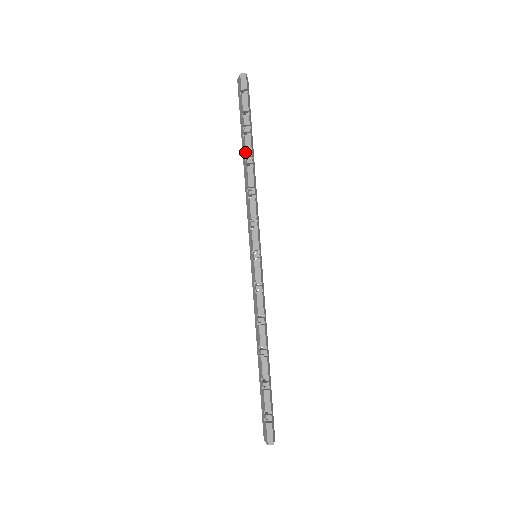
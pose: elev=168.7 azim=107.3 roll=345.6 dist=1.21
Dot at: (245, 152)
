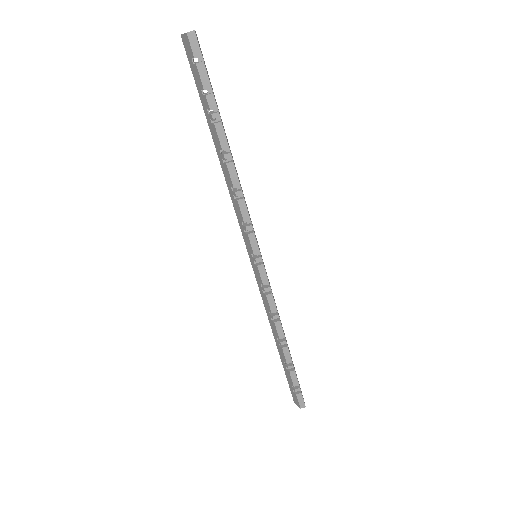
Dot at: (219, 144)
